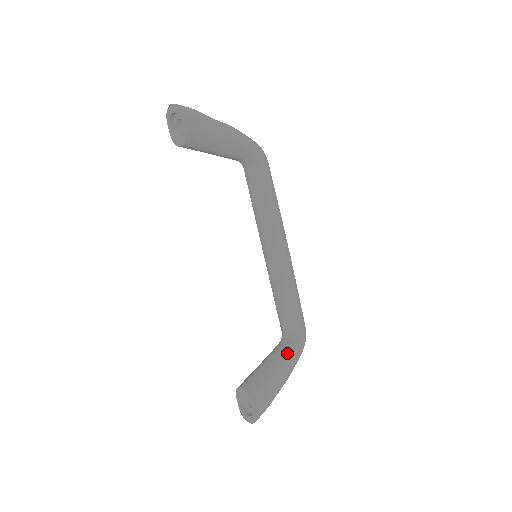
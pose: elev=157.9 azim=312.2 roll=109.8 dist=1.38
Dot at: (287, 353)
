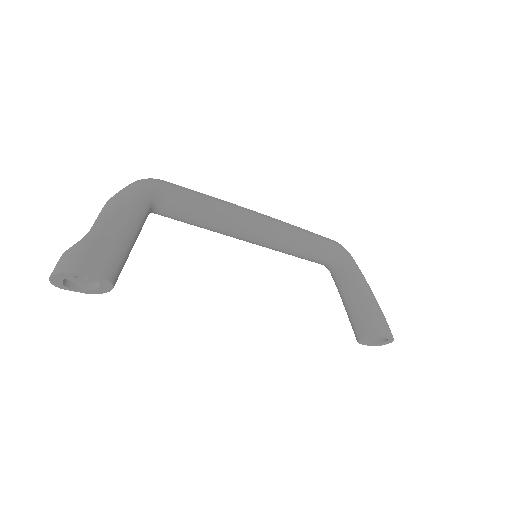
Dot at: (351, 275)
